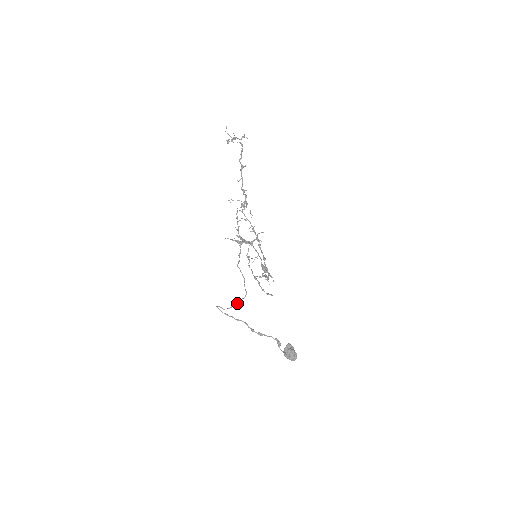
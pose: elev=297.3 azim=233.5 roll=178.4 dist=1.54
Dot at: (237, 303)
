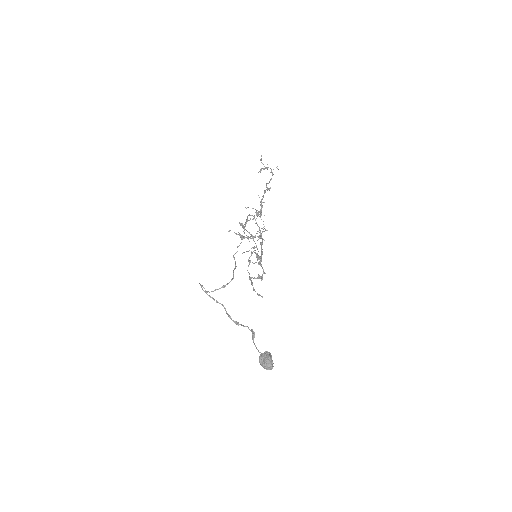
Dot at: (222, 287)
